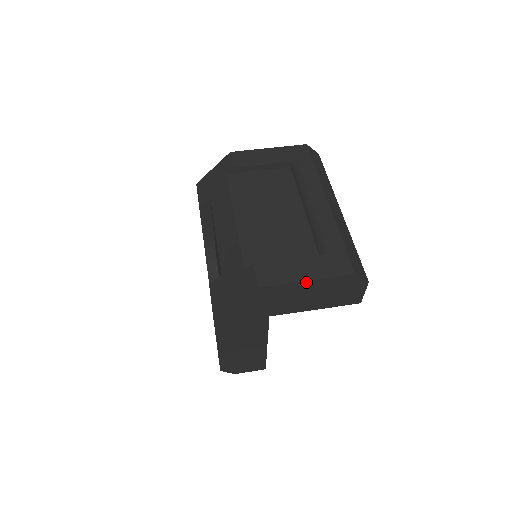
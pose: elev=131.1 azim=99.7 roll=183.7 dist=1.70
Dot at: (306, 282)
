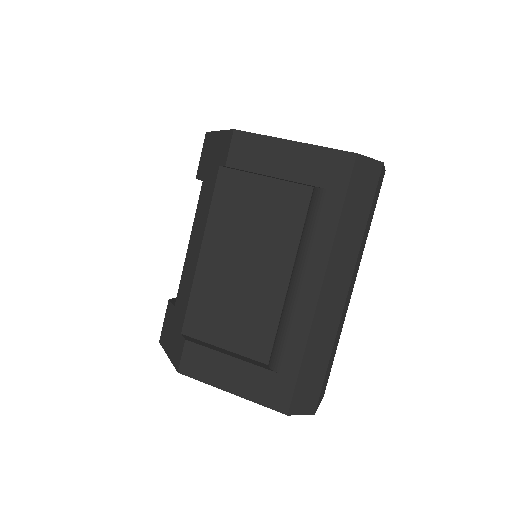
Dot at: (230, 391)
